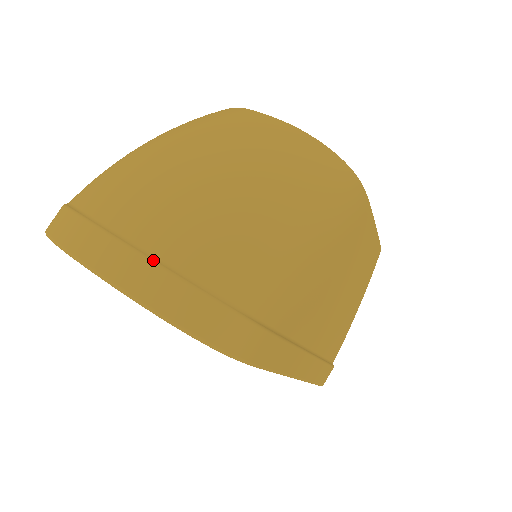
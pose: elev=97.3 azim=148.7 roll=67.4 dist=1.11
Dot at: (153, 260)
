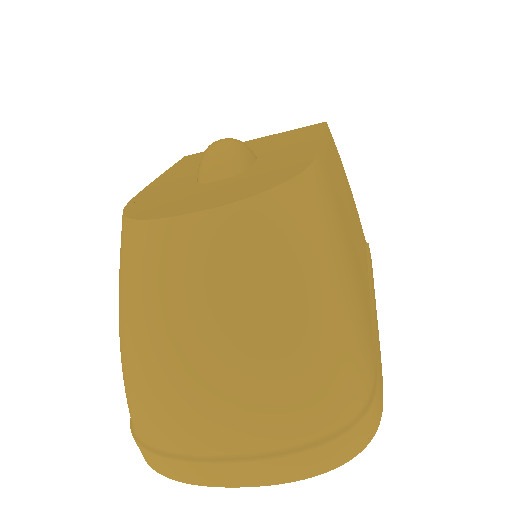
Dot at: (279, 456)
